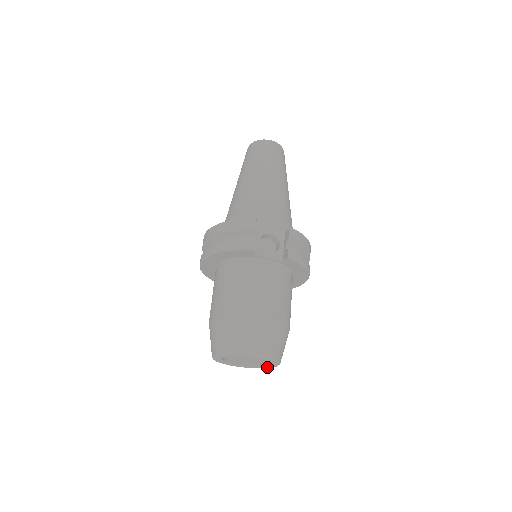
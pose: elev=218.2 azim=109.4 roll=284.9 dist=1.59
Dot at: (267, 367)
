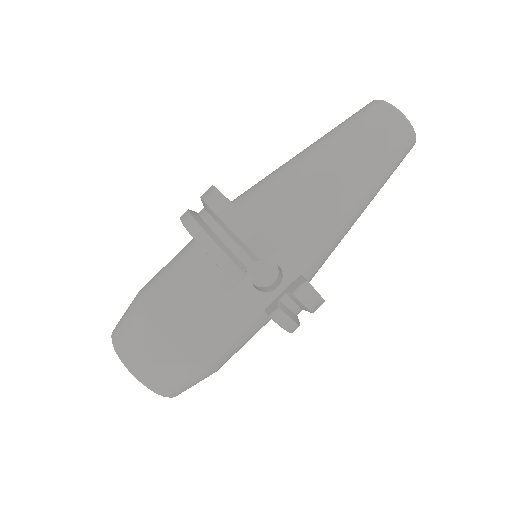
Dot at: occluded
